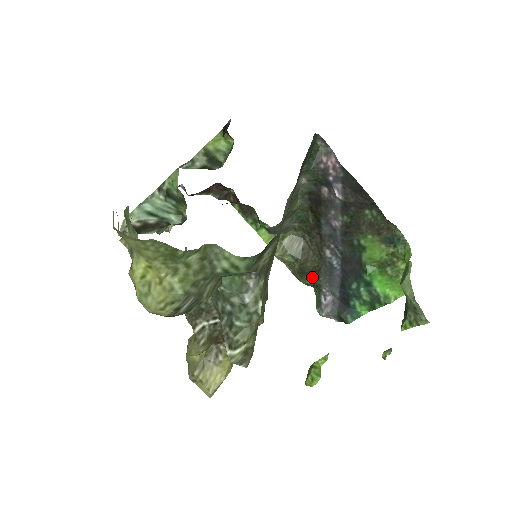
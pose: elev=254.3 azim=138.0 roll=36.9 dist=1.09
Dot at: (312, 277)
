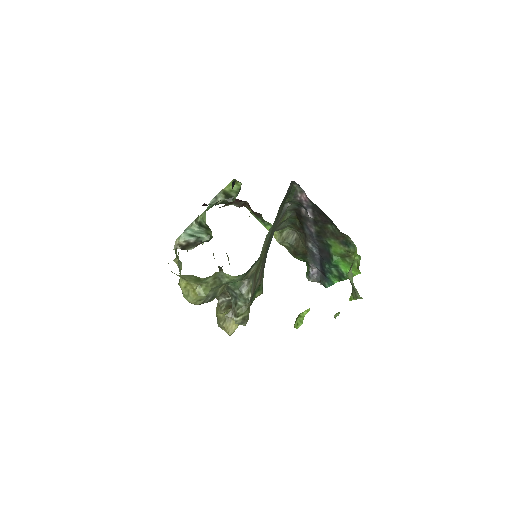
Dot at: (302, 257)
